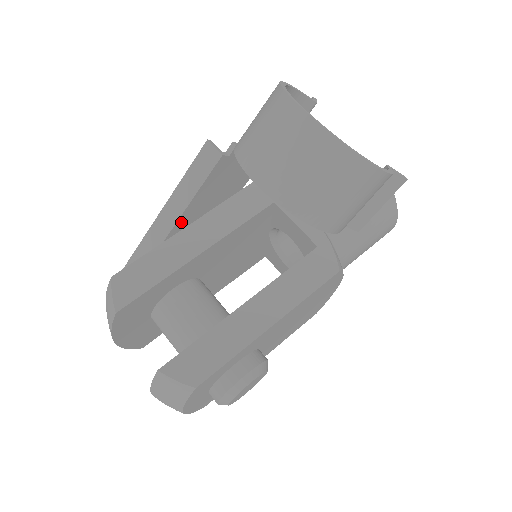
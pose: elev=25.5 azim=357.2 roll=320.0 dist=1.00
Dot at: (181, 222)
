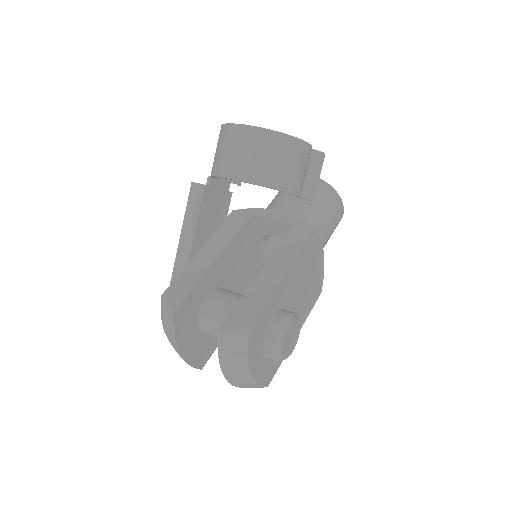
Dot at: (195, 245)
